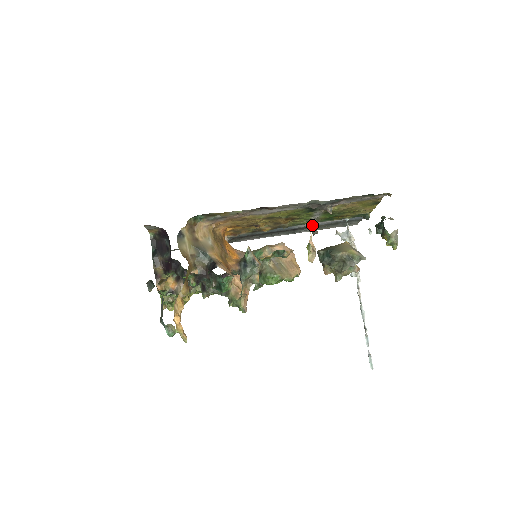
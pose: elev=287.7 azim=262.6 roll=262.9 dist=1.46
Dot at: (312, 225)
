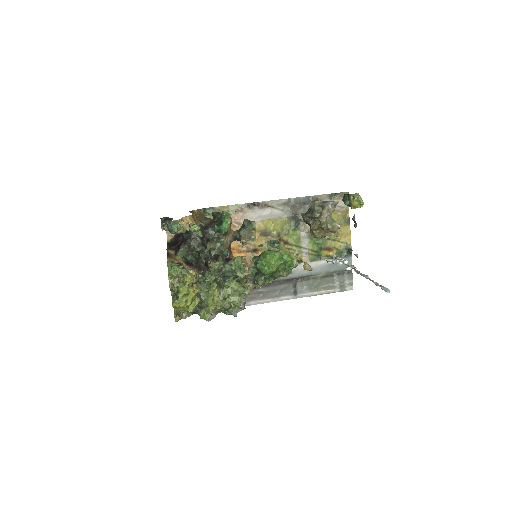
Dot at: occluded
